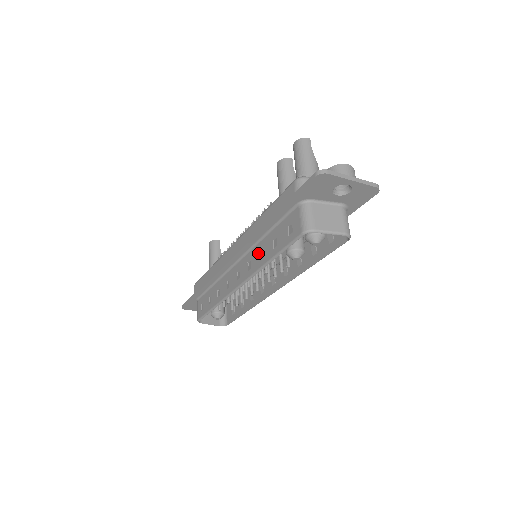
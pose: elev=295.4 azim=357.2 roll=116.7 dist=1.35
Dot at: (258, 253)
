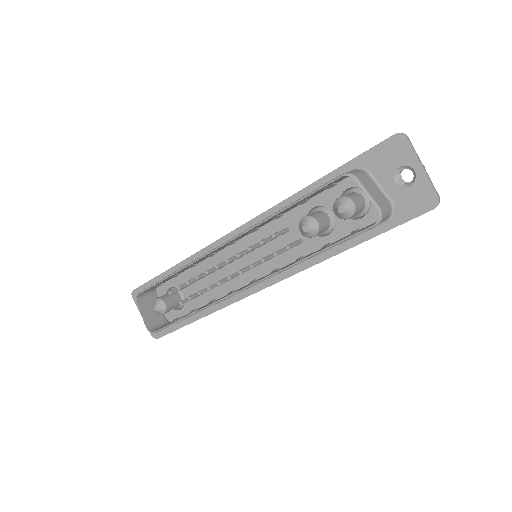
Dot at: occluded
